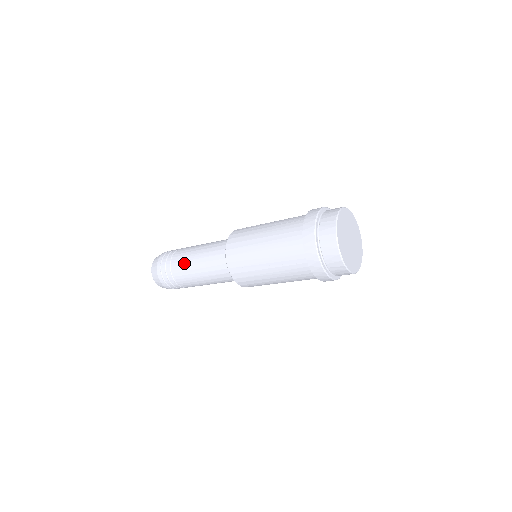
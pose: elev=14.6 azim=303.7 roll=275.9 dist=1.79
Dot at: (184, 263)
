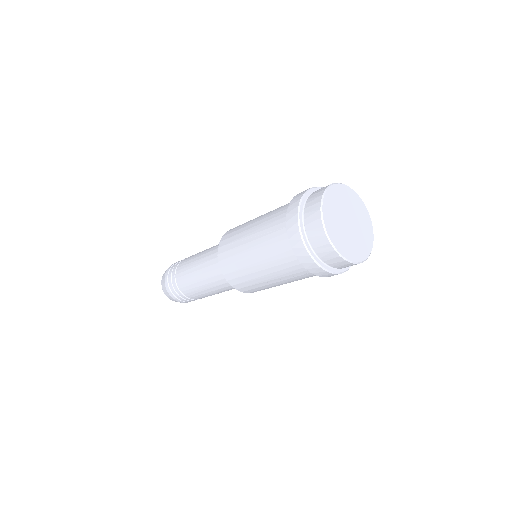
Dot at: (191, 287)
